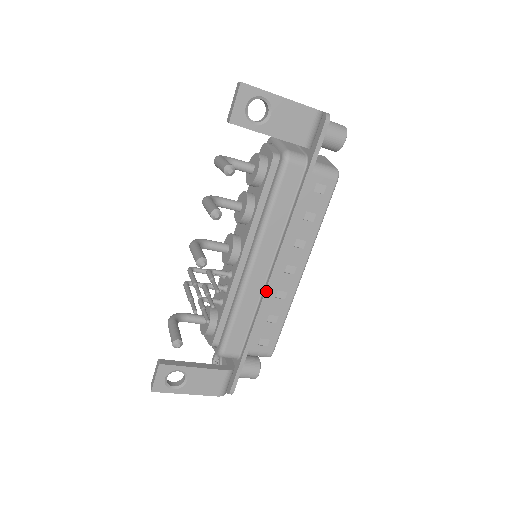
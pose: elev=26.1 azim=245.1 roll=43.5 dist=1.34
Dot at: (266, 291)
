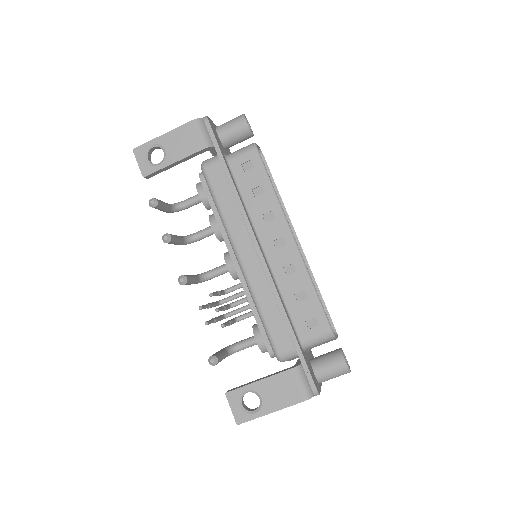
Dot at: (266, 273)
